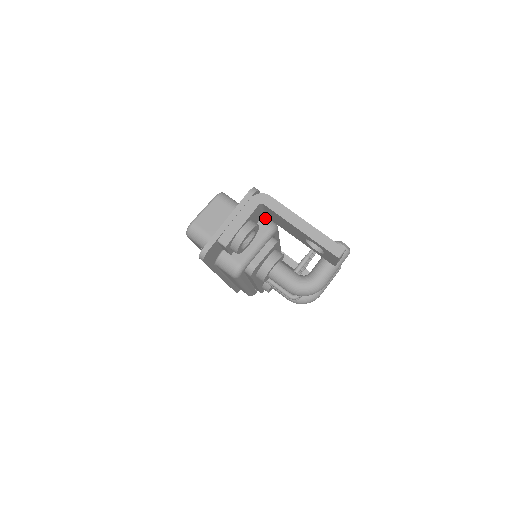
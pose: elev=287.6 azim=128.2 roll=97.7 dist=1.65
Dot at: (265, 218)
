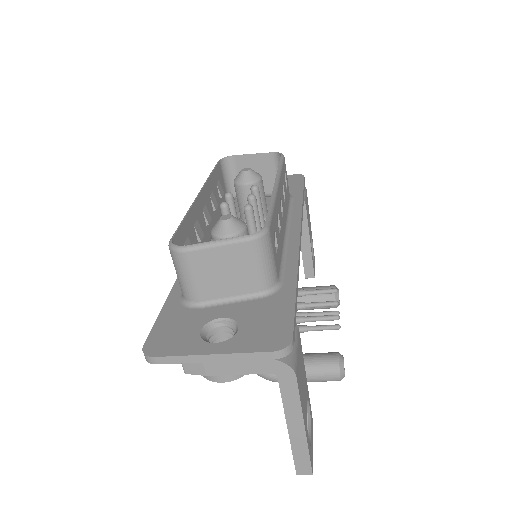
Dot at: occluded
